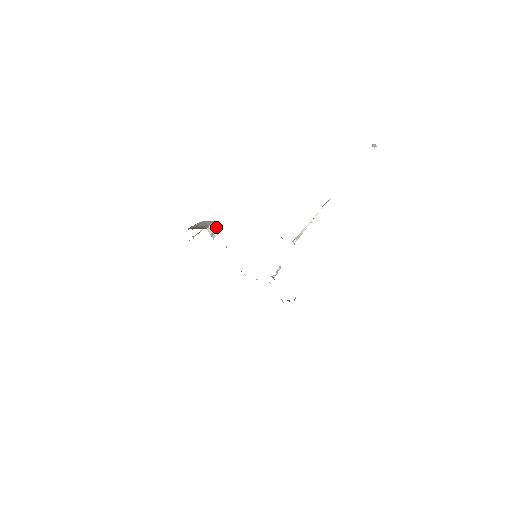
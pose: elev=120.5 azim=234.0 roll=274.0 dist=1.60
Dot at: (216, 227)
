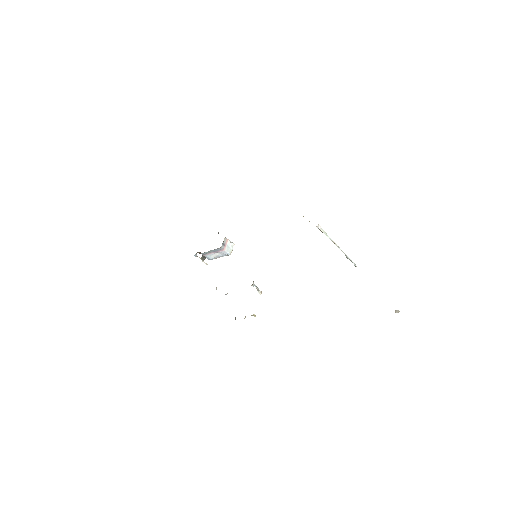
Dot at: (230, 247)
